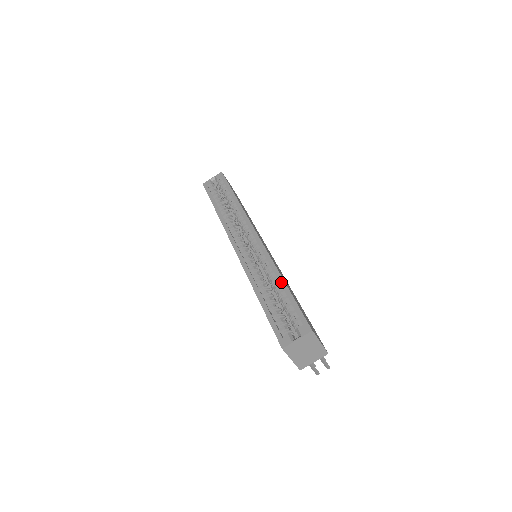
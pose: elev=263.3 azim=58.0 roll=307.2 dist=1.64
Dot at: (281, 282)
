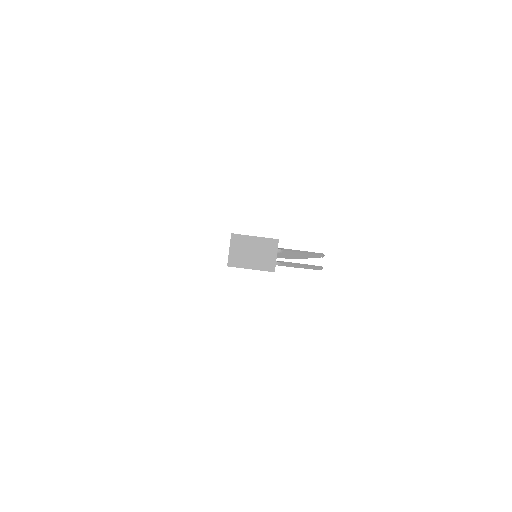
Dot at: occluded
